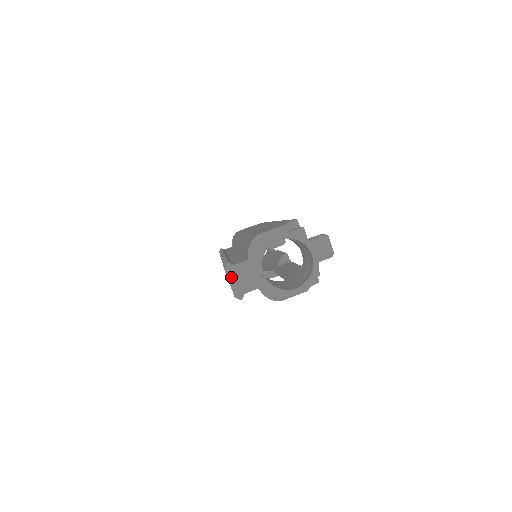
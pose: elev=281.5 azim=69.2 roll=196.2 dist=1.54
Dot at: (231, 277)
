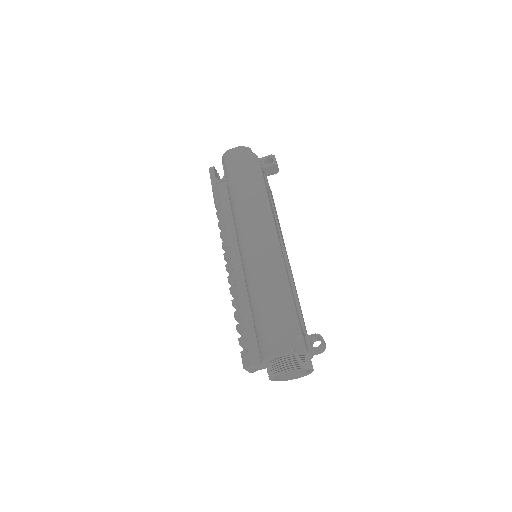
Dot at: (248, 369)
